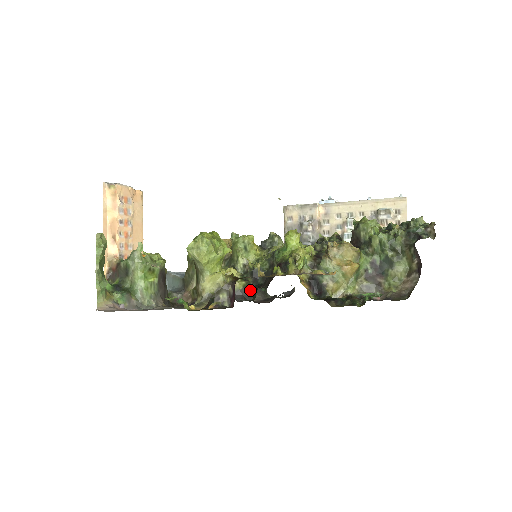
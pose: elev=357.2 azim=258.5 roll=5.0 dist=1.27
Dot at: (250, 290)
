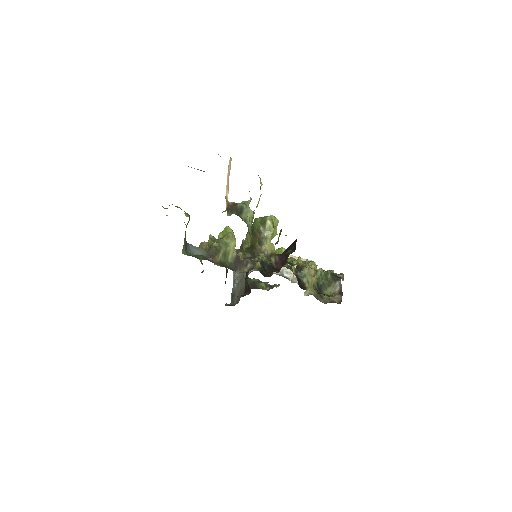
Dot at: (263, 272)
